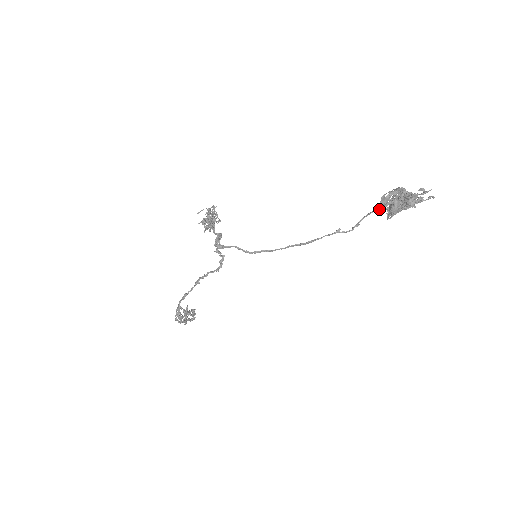
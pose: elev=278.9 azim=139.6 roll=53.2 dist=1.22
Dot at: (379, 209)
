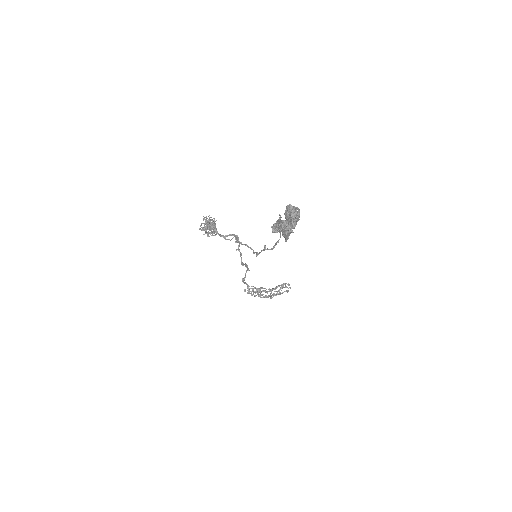
Dot at: occluded
